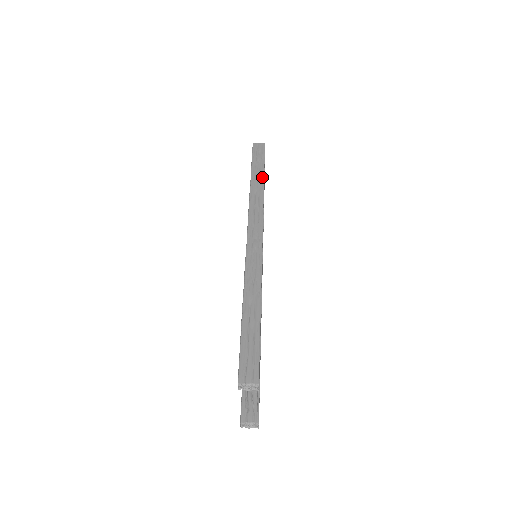
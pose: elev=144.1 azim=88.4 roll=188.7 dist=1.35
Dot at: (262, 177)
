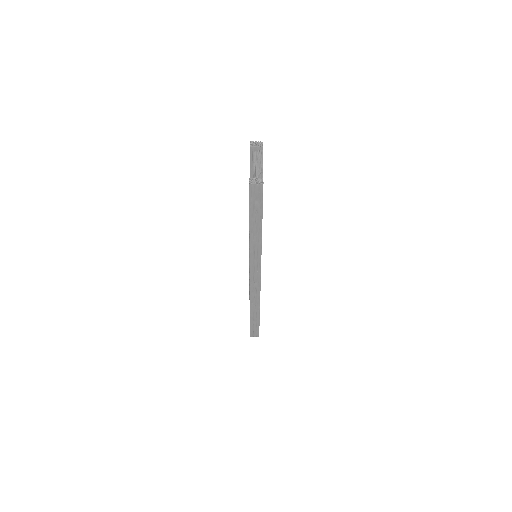
Dot at: (260, 232)
